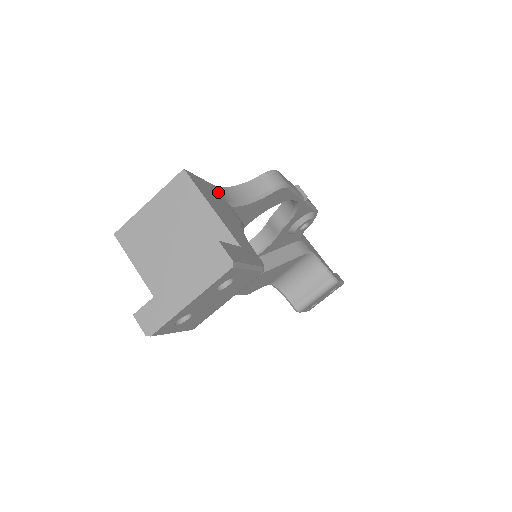
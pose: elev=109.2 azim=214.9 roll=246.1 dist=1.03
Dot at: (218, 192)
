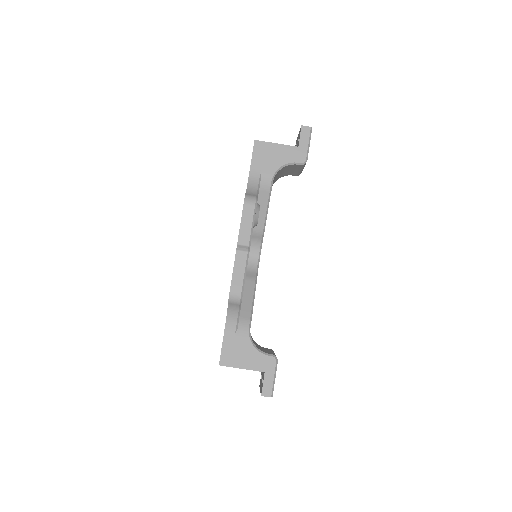
Dot at: (229, 335)
